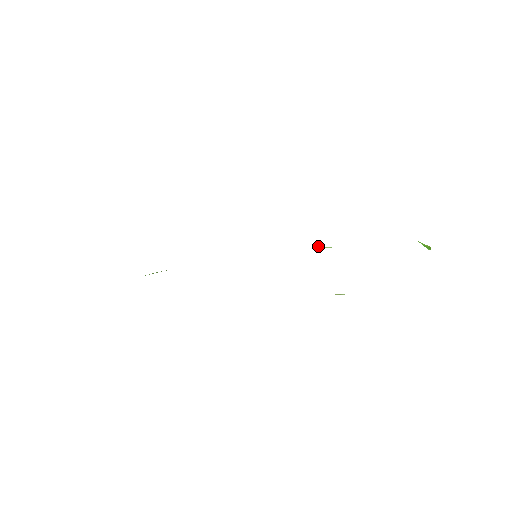
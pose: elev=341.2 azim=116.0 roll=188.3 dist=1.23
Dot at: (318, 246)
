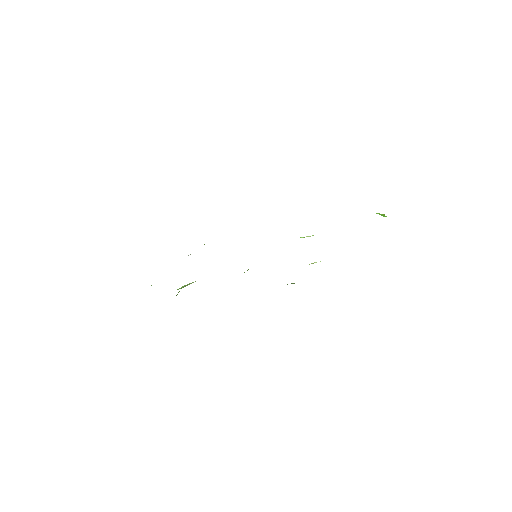
Dot at: (301, 237)
